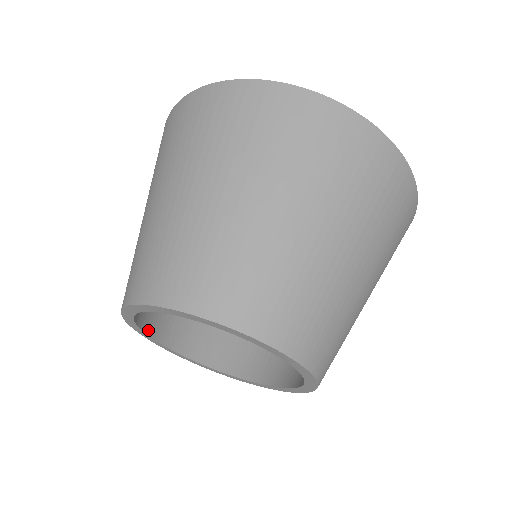
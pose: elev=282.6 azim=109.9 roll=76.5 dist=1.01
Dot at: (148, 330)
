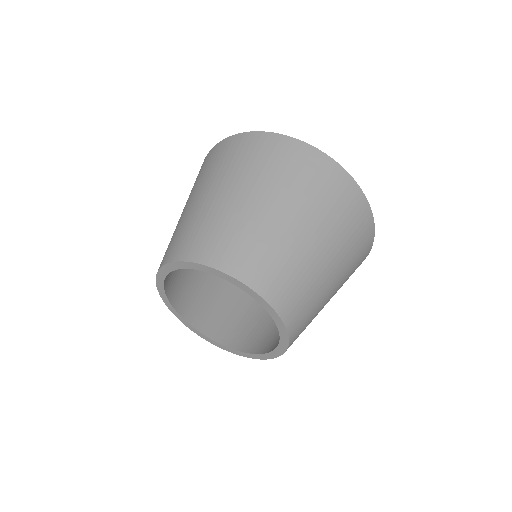
Dot at: (171, 300)
